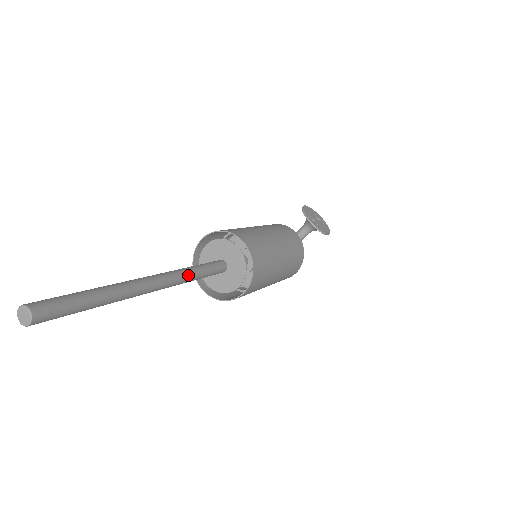
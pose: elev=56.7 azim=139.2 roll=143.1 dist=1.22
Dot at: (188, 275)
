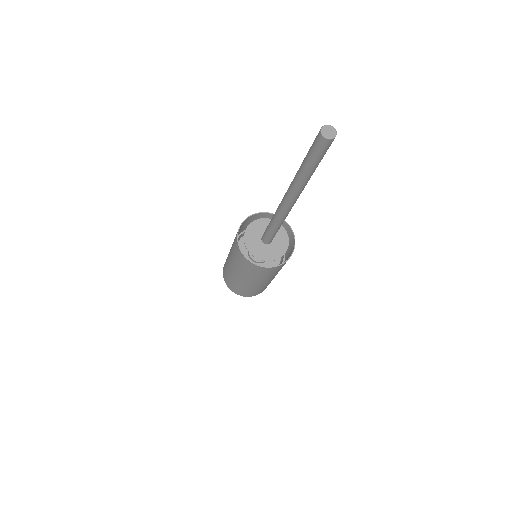
Dot at: occluded
